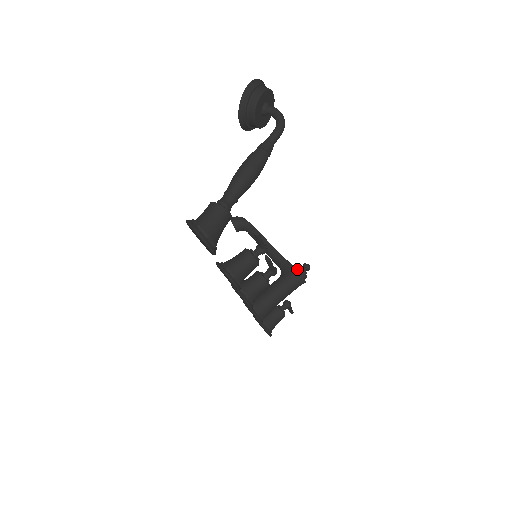
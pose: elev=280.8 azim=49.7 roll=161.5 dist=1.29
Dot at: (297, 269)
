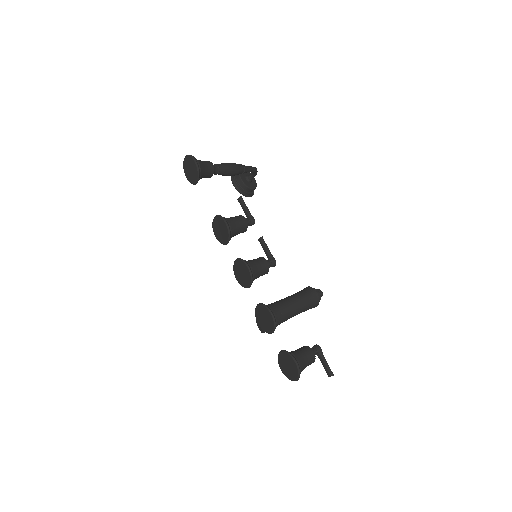
Dot at: occluded
